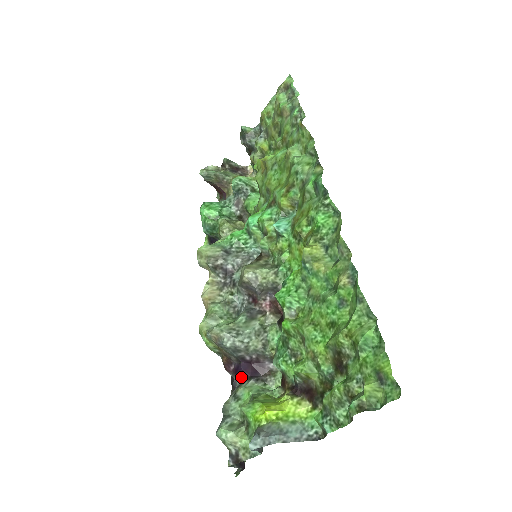
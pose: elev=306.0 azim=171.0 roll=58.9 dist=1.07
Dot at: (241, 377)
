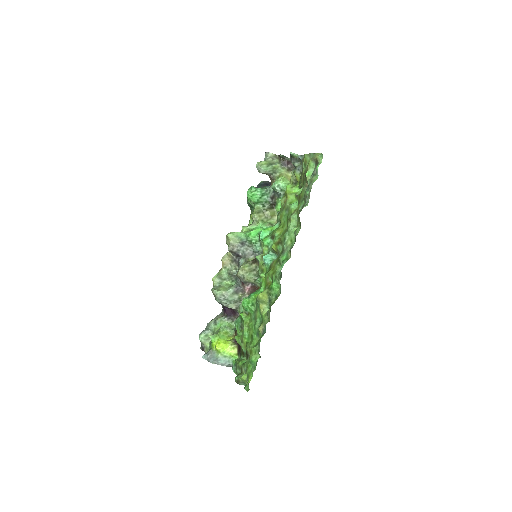
Dot at: (224, 311)
